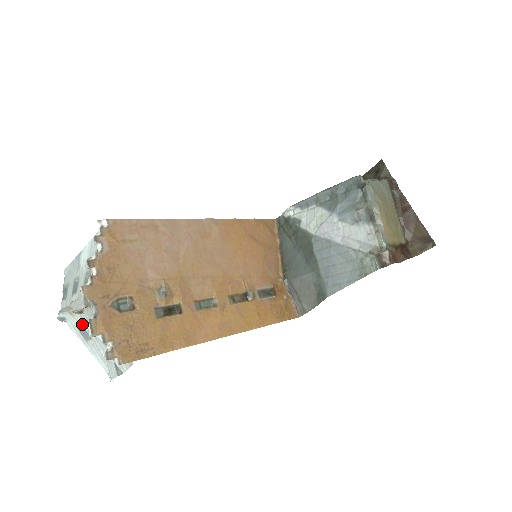
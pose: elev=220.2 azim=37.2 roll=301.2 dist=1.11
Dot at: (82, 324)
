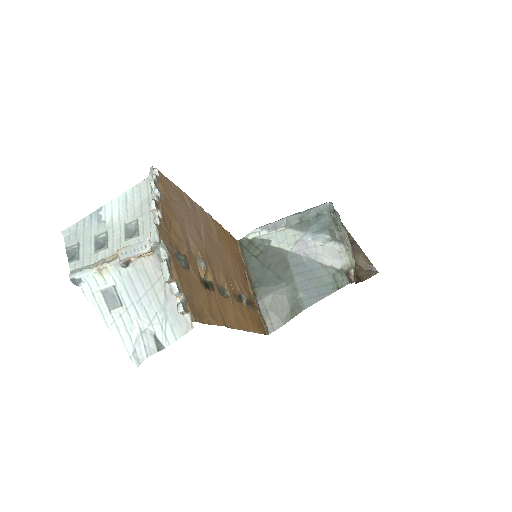
Dot at: (115, 285)
